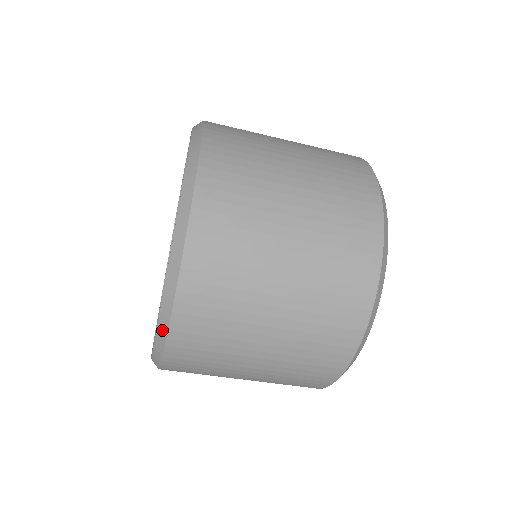
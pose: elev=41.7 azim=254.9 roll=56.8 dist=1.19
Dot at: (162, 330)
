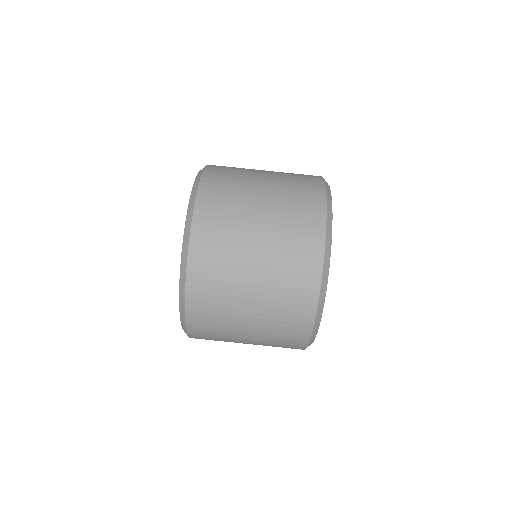
Dot at: (184, 258)
